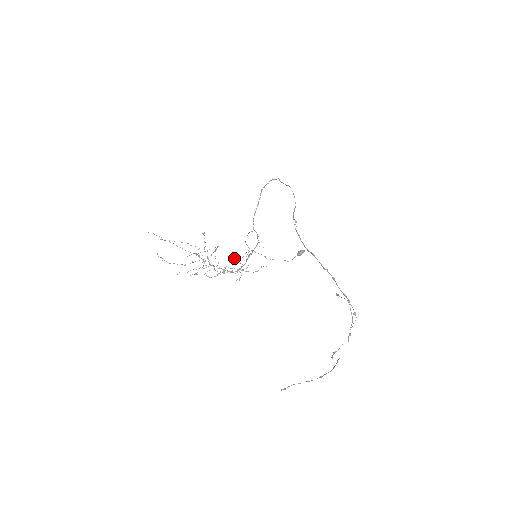
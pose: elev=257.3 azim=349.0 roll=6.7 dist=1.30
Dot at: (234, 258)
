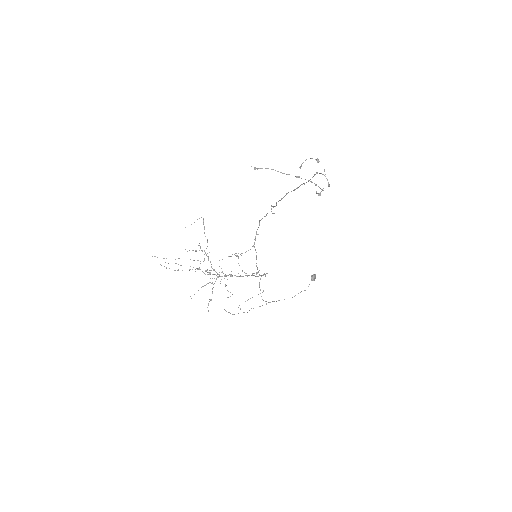
Dot at: occluded
